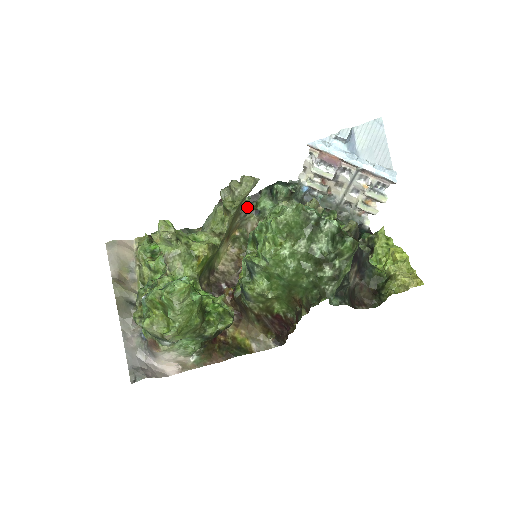
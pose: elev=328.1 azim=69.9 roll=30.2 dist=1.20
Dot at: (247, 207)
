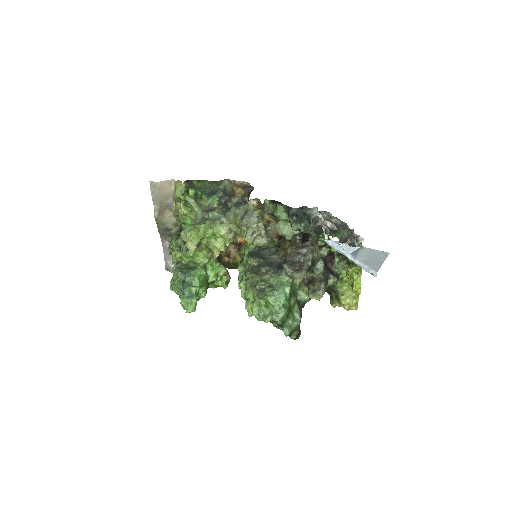
Dot at: (266, 211)
